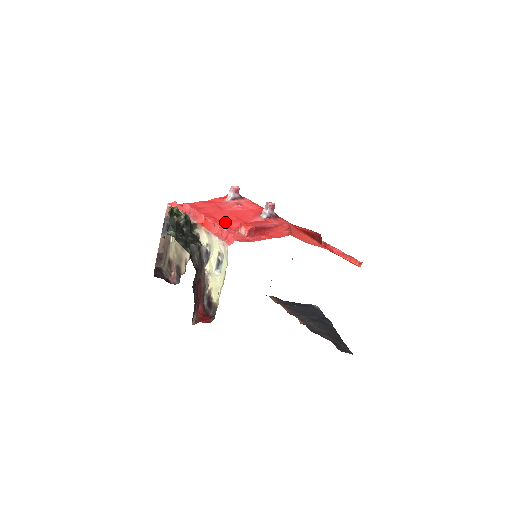
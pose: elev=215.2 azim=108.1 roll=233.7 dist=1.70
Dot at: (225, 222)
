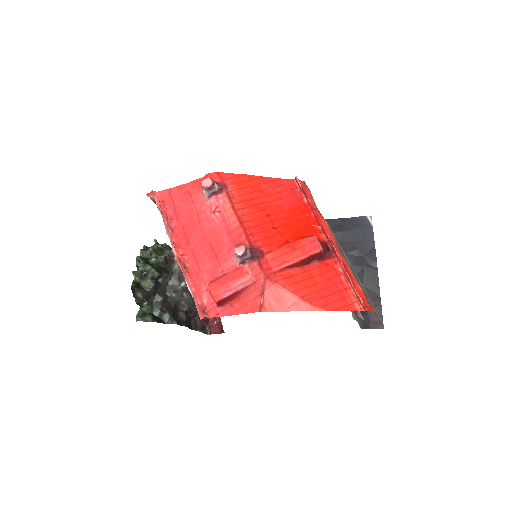
Dot at: (200, 257)
